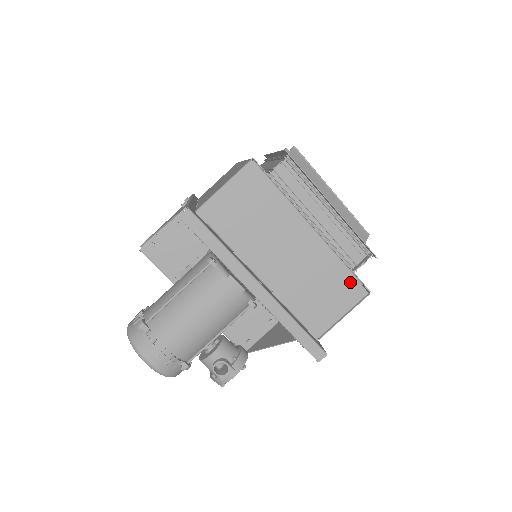
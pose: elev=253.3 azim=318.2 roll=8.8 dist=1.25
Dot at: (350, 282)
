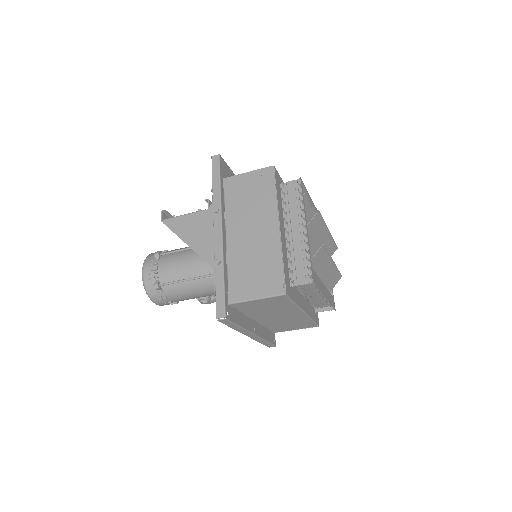
Dot at: (310, 324)
